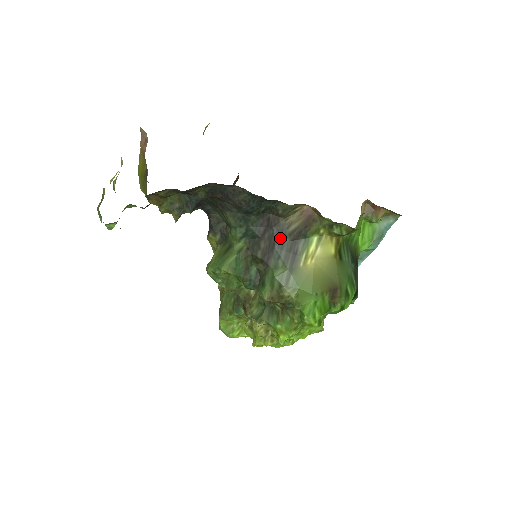
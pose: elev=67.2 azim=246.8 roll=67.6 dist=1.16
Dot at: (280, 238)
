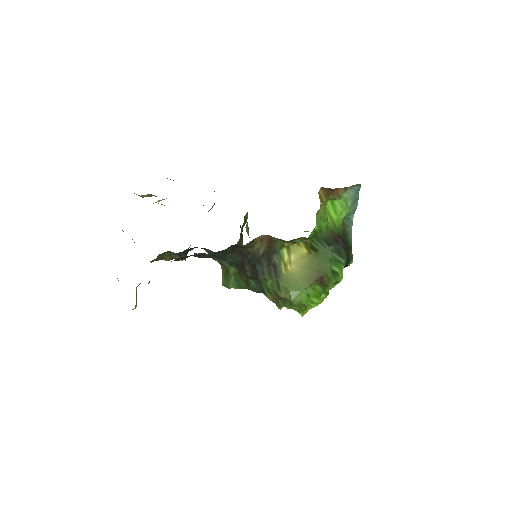
Dot at: (257, 261)
